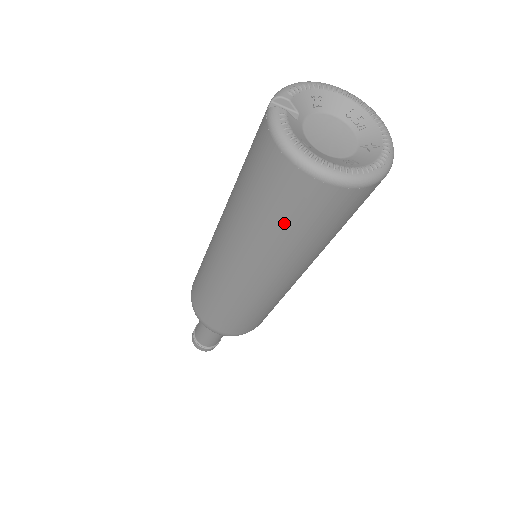
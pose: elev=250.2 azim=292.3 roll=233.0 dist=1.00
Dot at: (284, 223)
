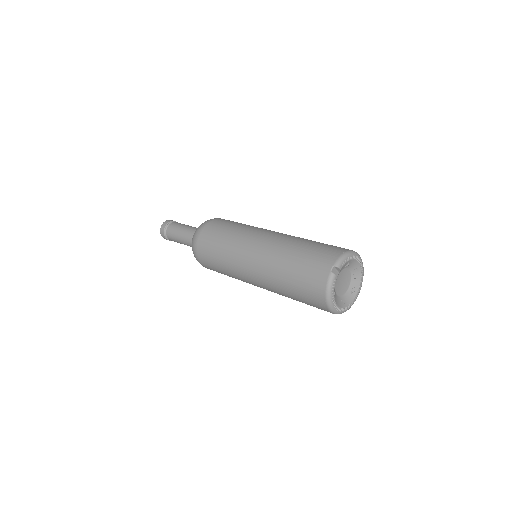
Dot at: (299, 300)
